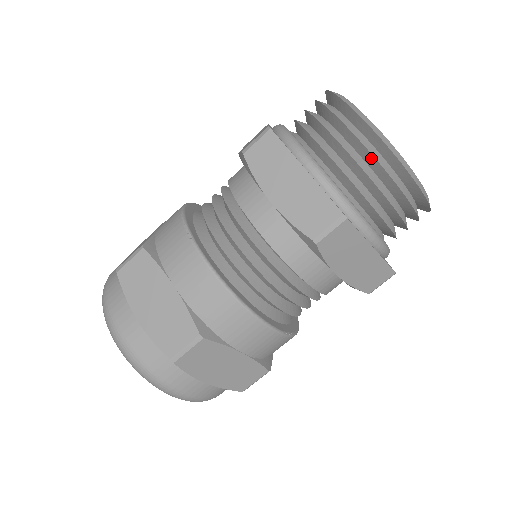
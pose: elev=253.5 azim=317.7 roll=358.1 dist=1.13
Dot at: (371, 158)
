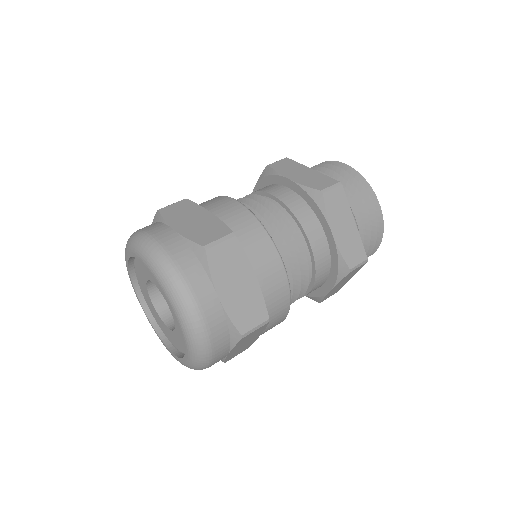
Dot at: (374, 226)
